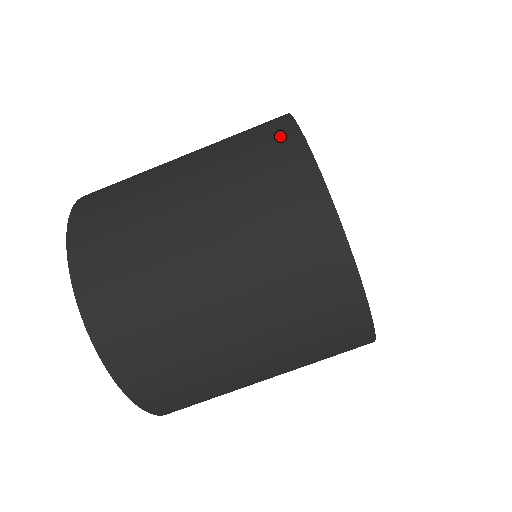
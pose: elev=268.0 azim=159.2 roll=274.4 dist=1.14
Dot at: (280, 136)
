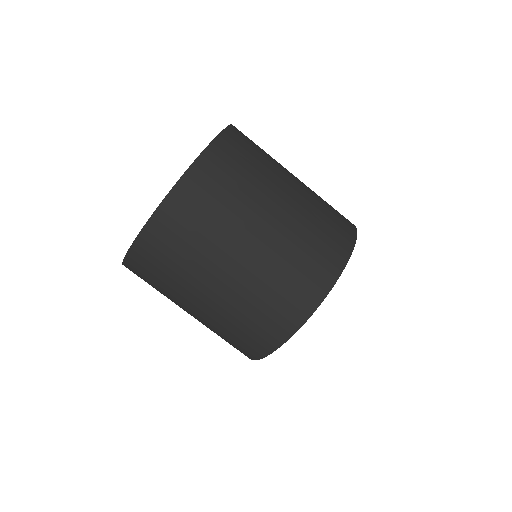
Dot at: (347, 222)
